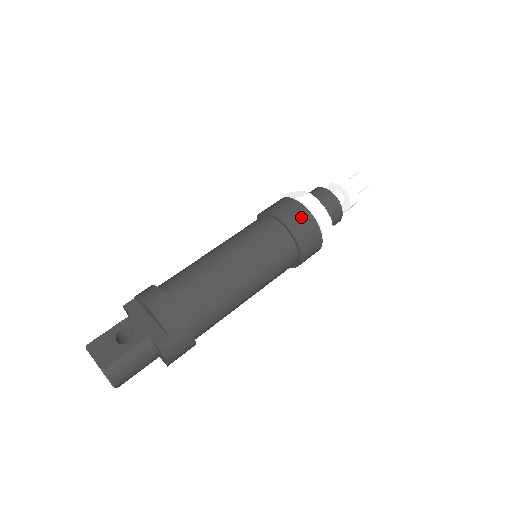
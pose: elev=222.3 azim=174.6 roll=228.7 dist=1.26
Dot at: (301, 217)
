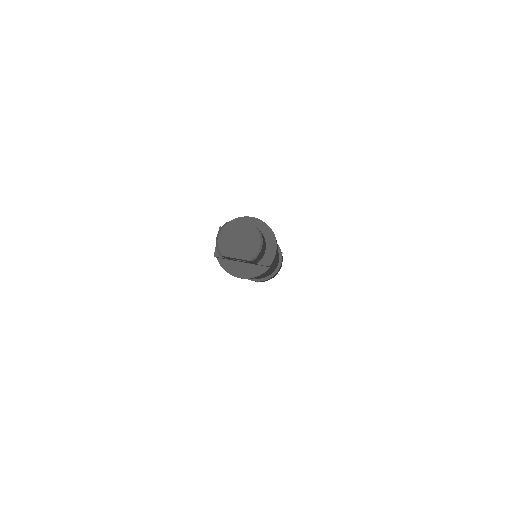
Dot at: occluded
